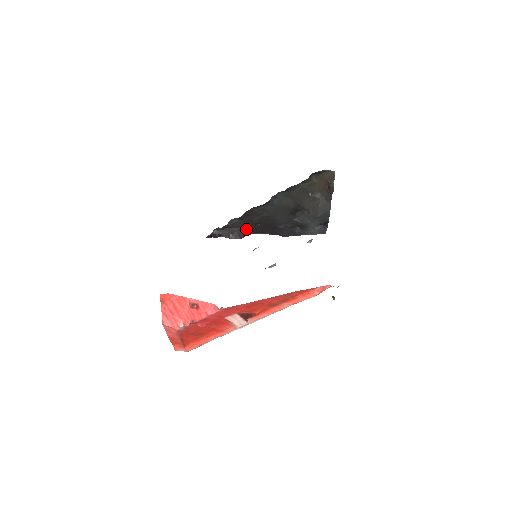
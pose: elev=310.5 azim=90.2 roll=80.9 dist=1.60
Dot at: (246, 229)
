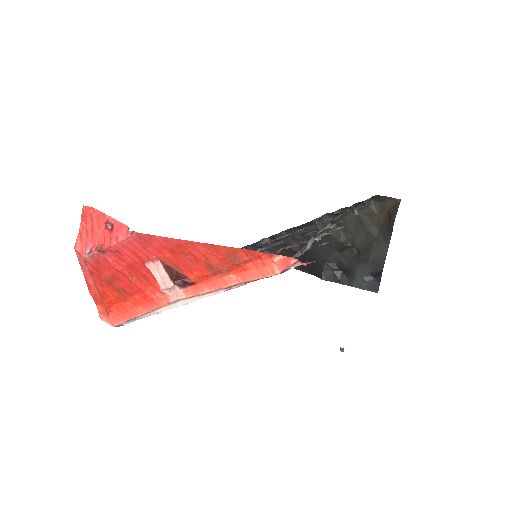
Dot at: occluded
